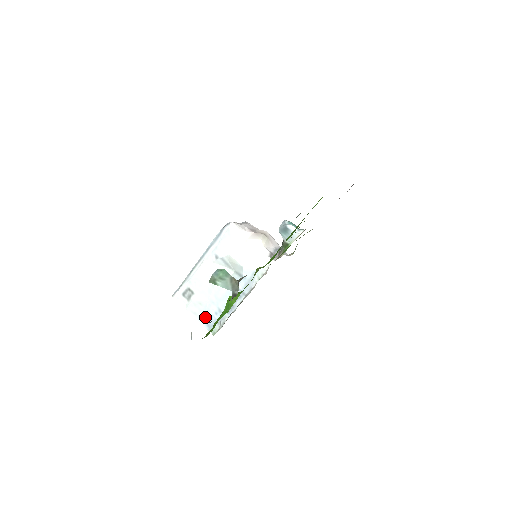
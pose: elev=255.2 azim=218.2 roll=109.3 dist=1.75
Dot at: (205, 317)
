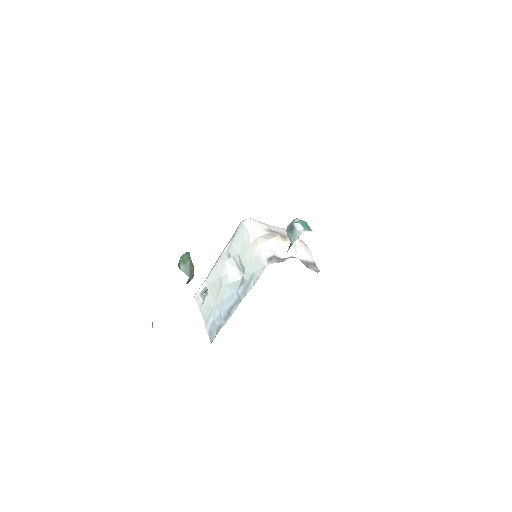
Dot at: (210, 322)
